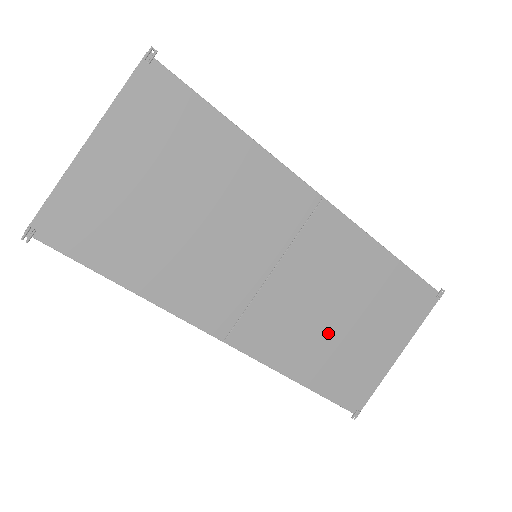
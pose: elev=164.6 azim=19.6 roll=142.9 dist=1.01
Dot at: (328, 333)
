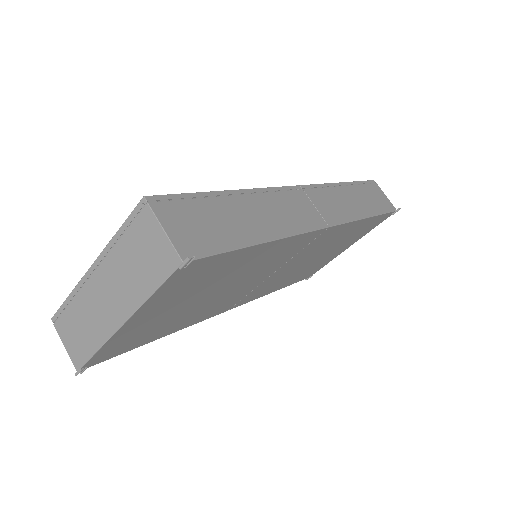
Dot at: (304, 268)
